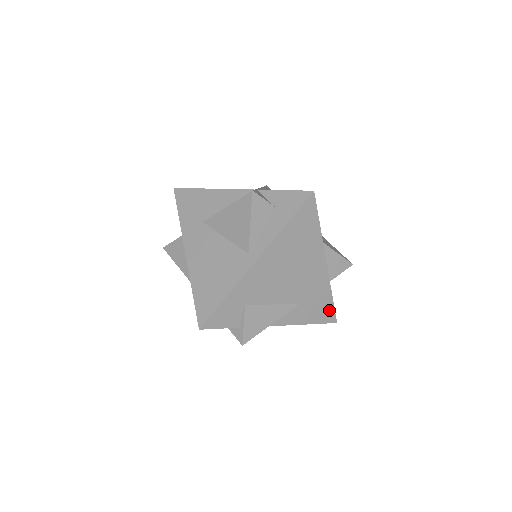
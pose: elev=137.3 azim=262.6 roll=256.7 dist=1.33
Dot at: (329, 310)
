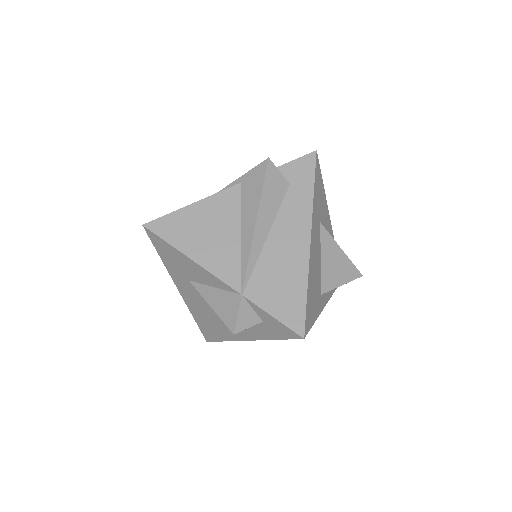
Dot at: occluded
